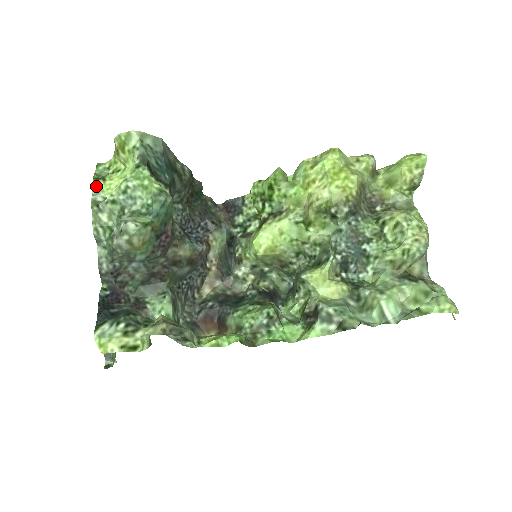
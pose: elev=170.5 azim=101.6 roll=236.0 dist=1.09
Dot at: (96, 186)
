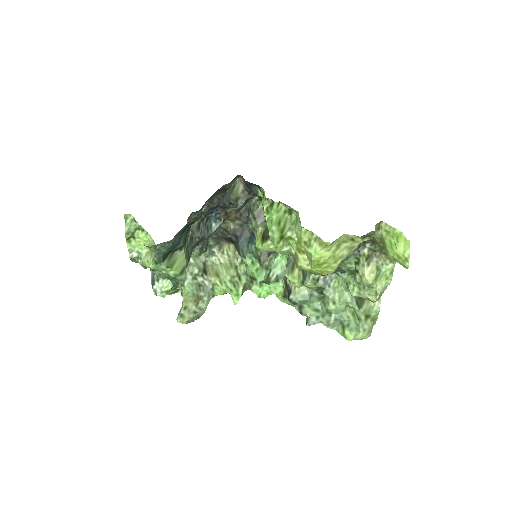
Dot at: (130, 246)
